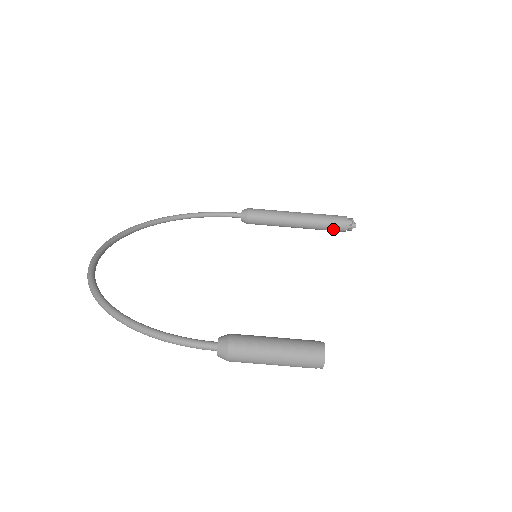
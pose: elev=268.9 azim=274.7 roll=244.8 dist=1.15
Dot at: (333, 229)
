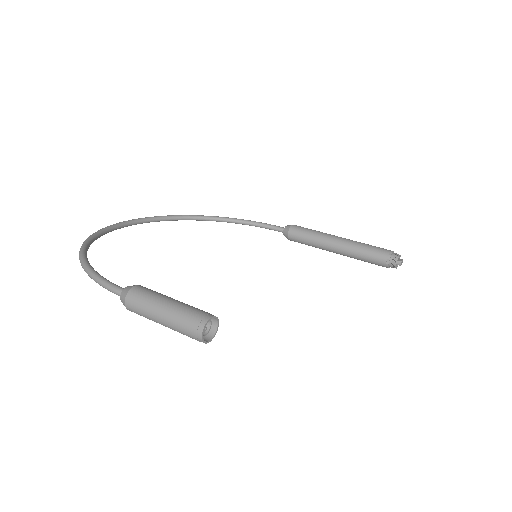
Dot at: (374, 261)
